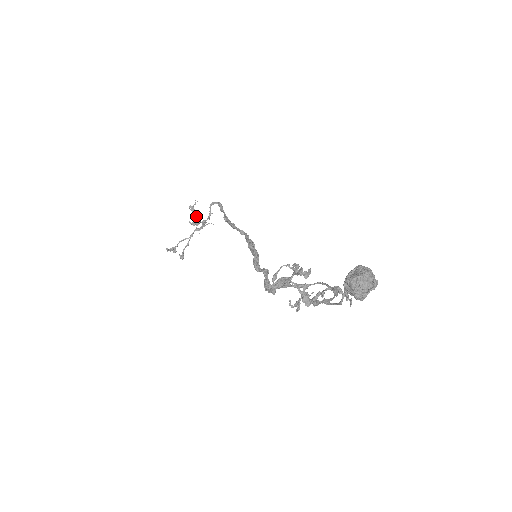
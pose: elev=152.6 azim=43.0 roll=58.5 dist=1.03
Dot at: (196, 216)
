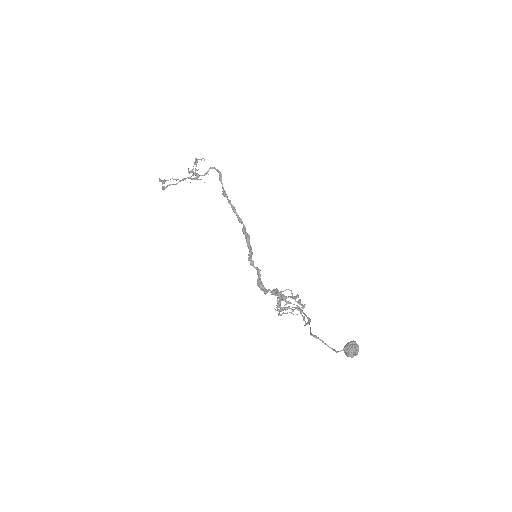
Dot at: (196, 169)
